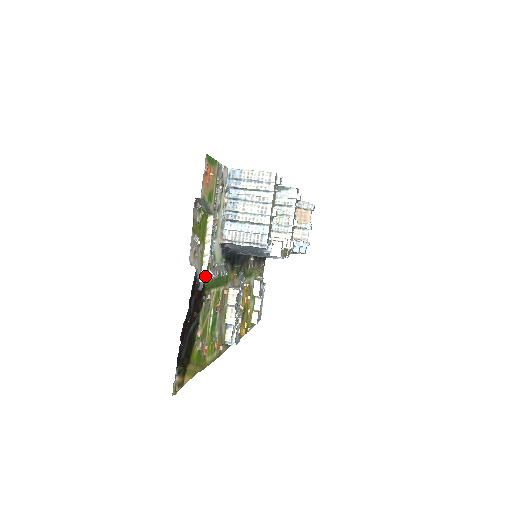
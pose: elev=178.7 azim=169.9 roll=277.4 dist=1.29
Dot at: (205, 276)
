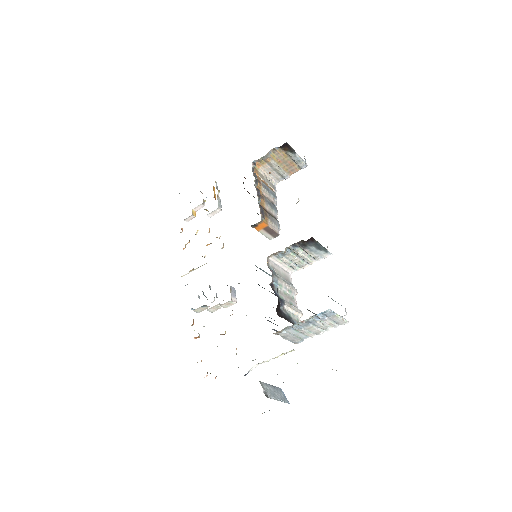
Dot at: occluded
